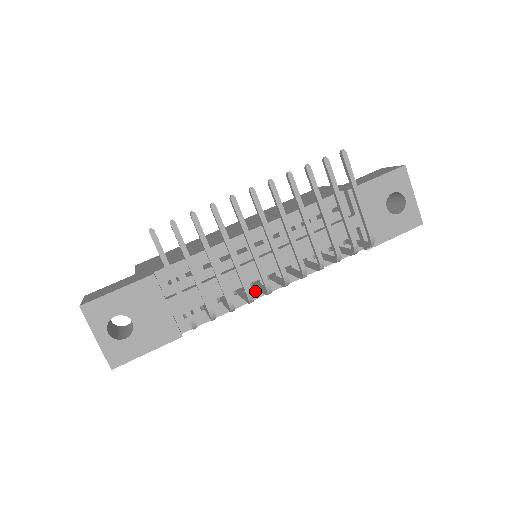
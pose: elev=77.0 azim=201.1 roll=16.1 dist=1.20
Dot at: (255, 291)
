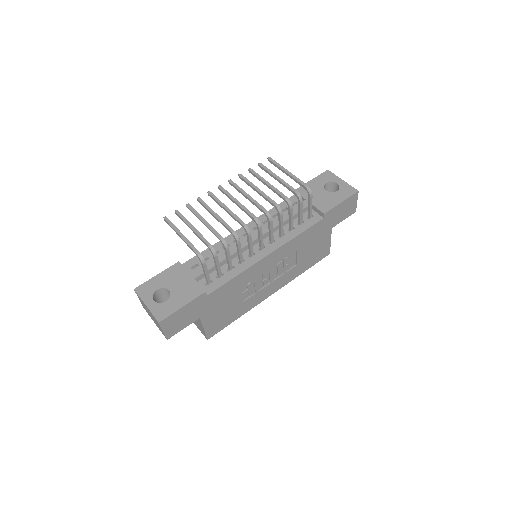
Dot at: (253, 259)
